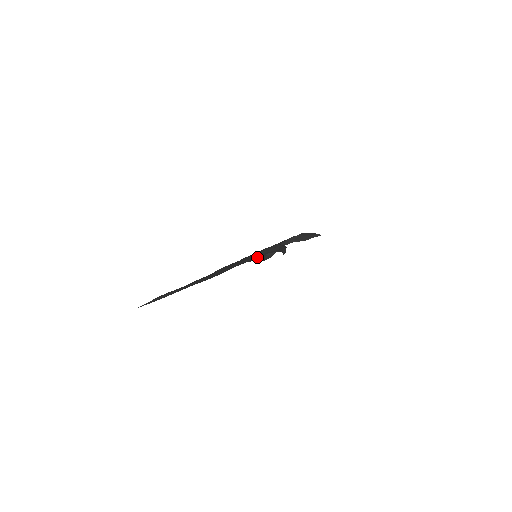
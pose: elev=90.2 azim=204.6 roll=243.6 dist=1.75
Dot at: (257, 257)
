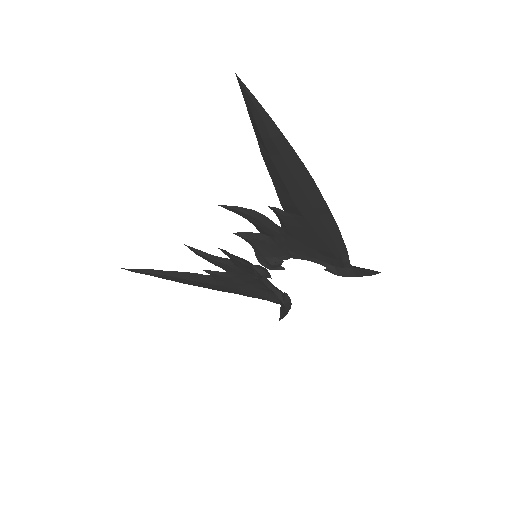
Dot at: (334, 246)
